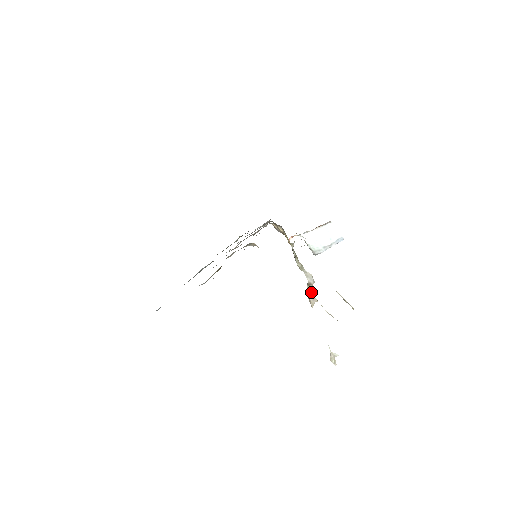
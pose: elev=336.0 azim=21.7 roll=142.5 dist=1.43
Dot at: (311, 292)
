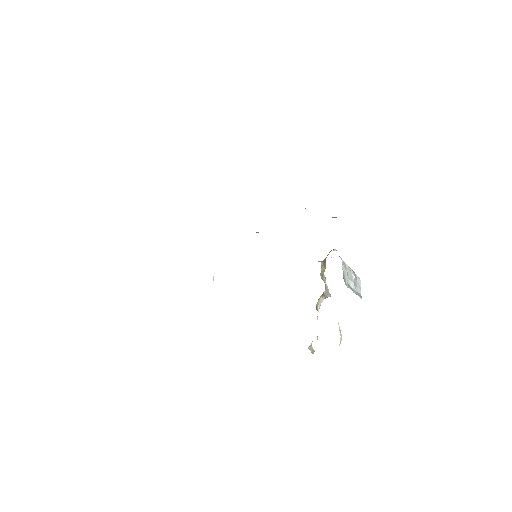
Dot at: (320, 301)
